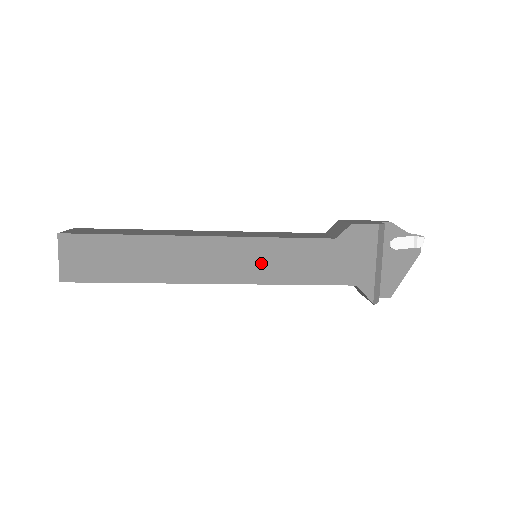
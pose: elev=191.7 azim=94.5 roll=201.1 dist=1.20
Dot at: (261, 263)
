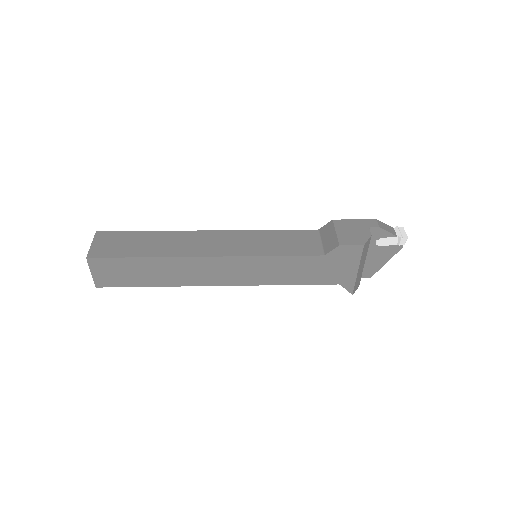
Dot at: (259, 272)
